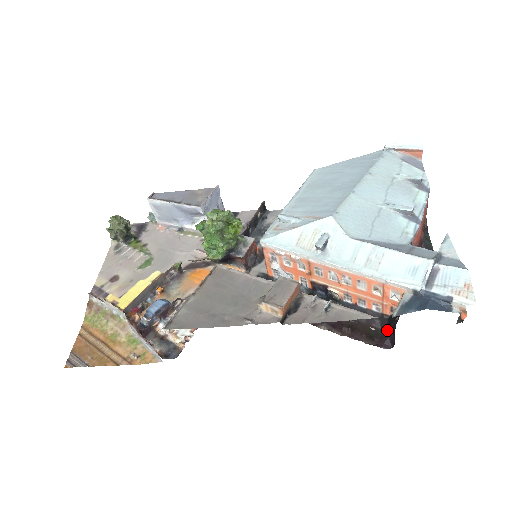
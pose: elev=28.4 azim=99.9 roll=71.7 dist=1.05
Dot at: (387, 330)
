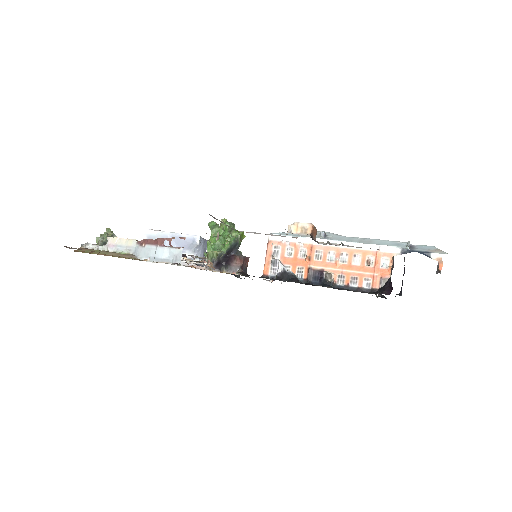
Dot at: (381, 290)
